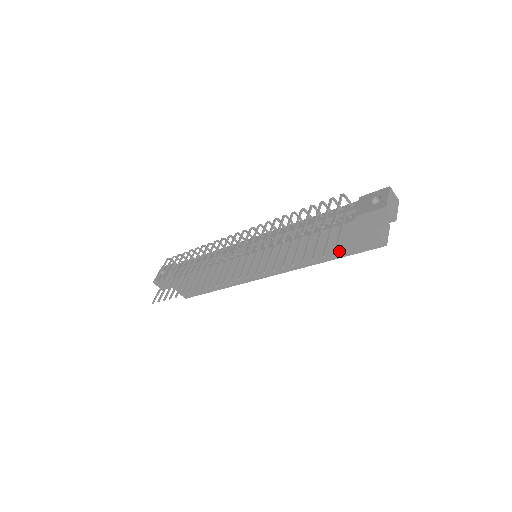
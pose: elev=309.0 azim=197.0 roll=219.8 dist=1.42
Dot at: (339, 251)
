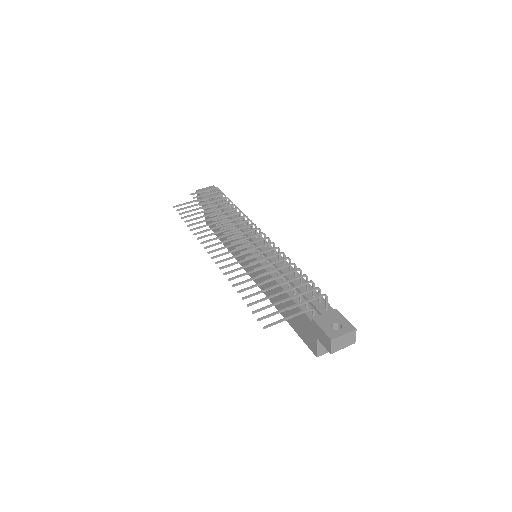
Dot at: (292, 321)
